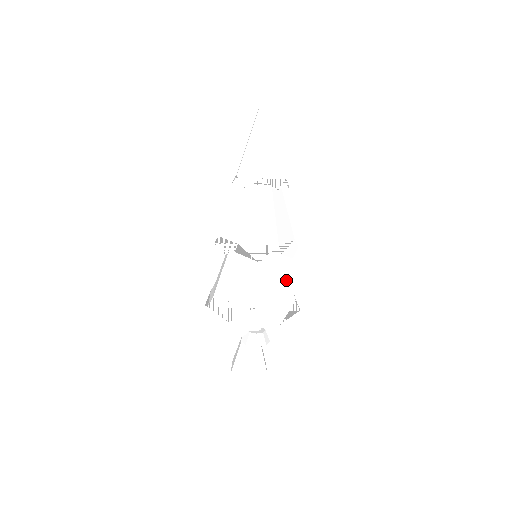
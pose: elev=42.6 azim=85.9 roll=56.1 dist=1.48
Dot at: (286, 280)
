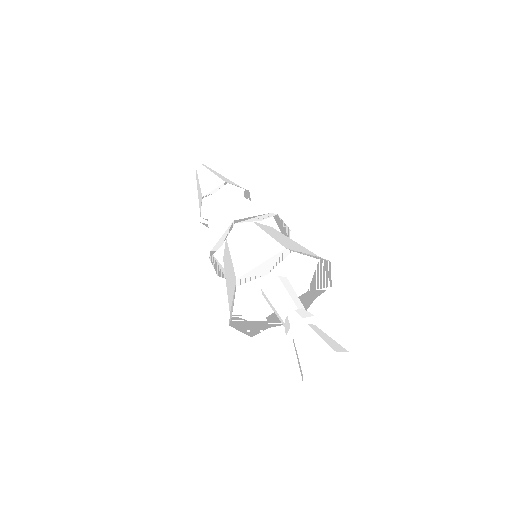
Dot at: (267, 241)
